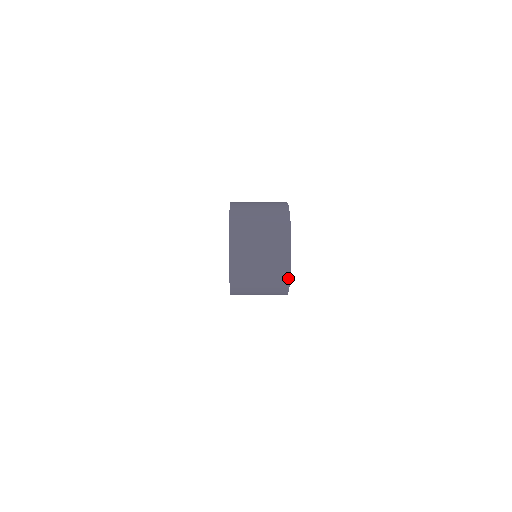
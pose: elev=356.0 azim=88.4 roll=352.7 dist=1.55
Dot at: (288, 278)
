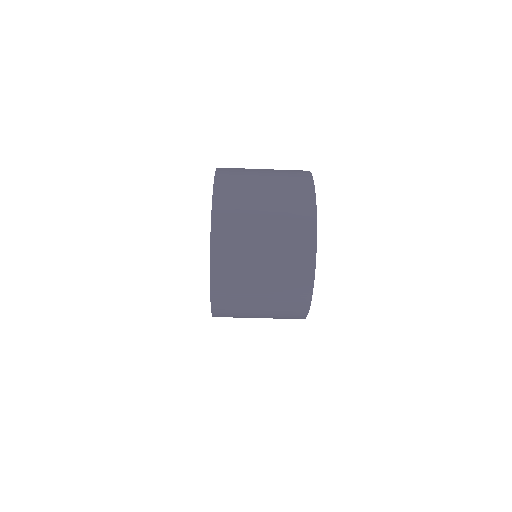
Dot at: (309, 293)
